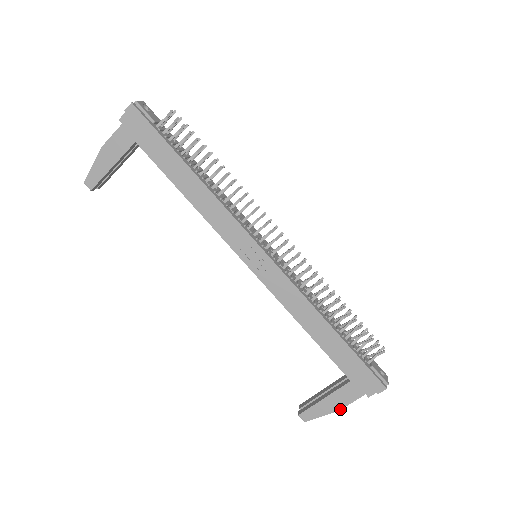
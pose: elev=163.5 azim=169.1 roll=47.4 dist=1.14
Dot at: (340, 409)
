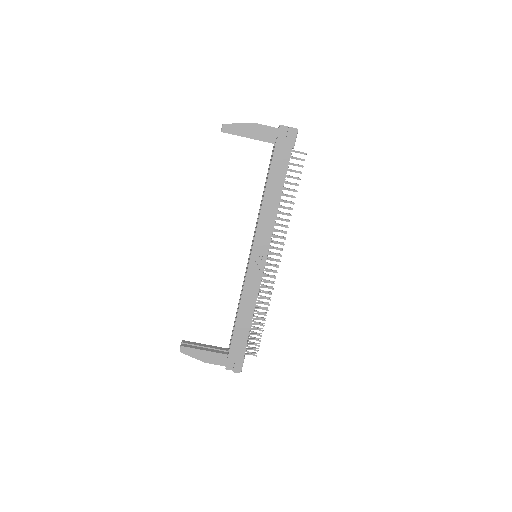
Dot at: (205, 362)
